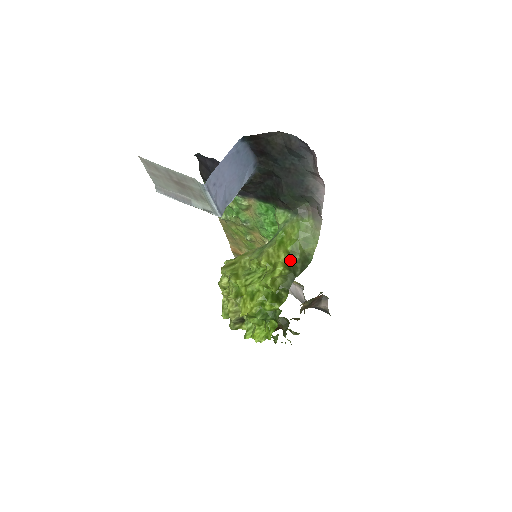
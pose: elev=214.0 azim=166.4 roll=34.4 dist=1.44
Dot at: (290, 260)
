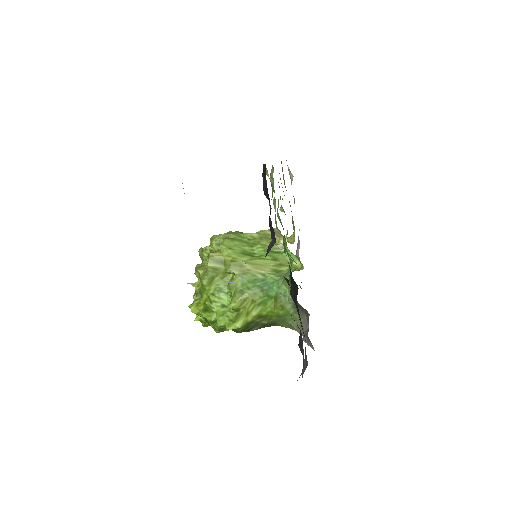
Dot at: (256, 320)
